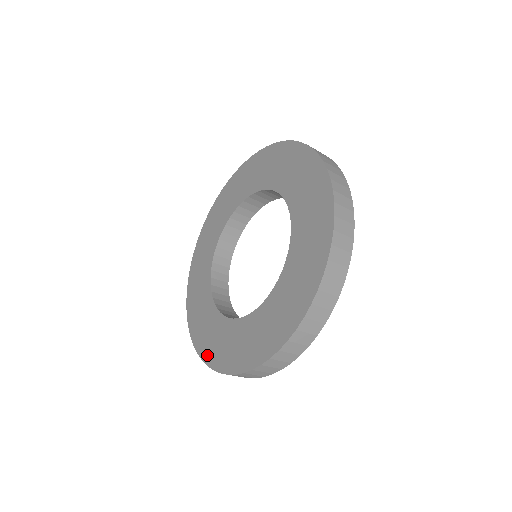
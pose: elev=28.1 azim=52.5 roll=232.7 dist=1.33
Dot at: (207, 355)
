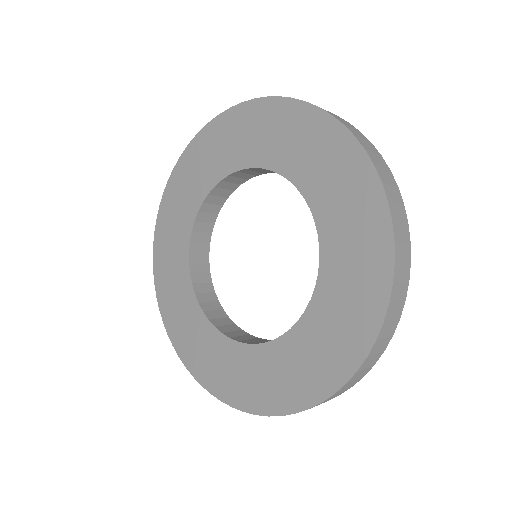
Dot at: (256, 403)
